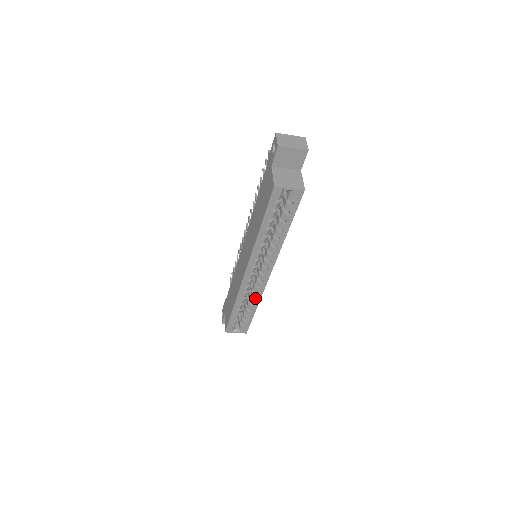
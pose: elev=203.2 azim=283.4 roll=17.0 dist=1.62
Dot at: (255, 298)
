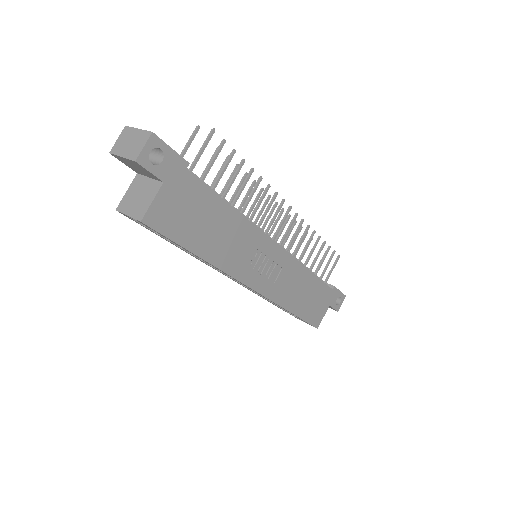
Dot at: (274, 303)
